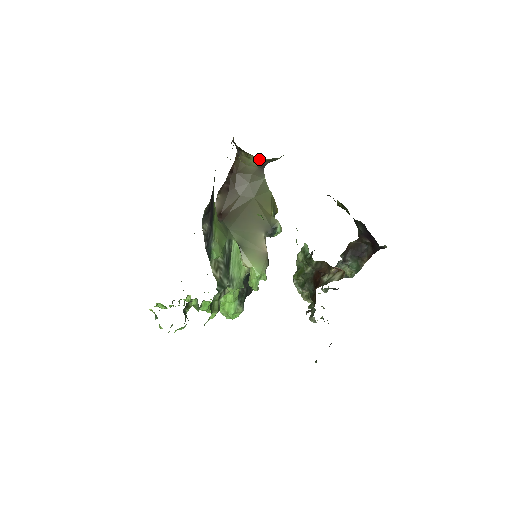
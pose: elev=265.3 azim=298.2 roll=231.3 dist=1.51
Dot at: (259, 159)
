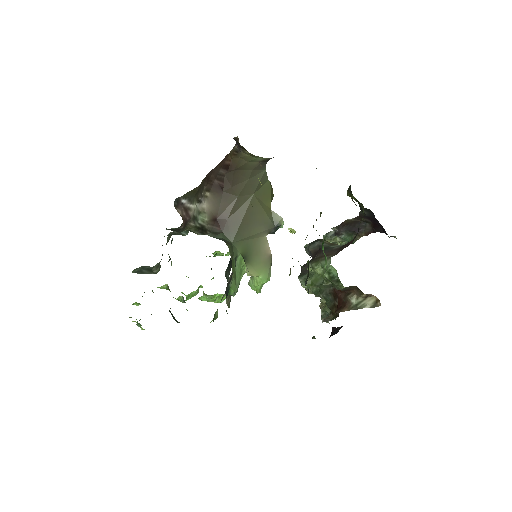
Dot at: occluded
